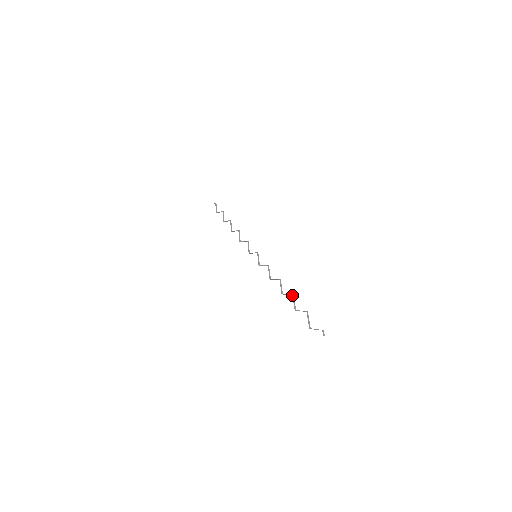
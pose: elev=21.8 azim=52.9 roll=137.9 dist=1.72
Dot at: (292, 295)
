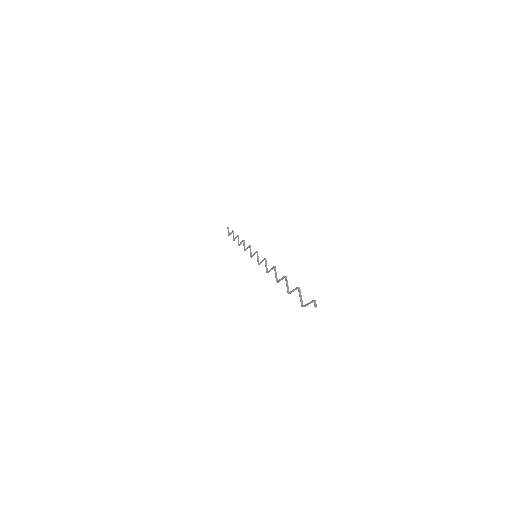
Dot at: (284, 276)
